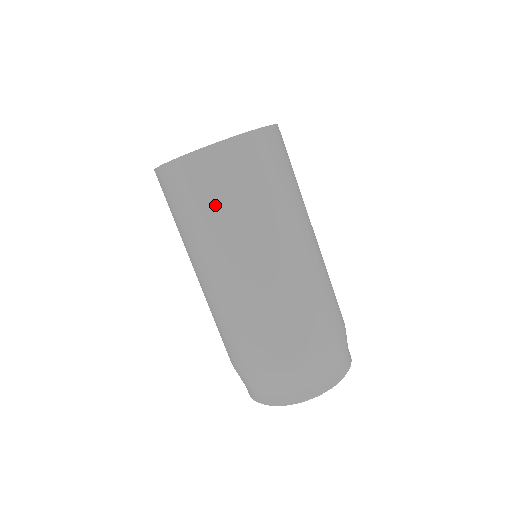
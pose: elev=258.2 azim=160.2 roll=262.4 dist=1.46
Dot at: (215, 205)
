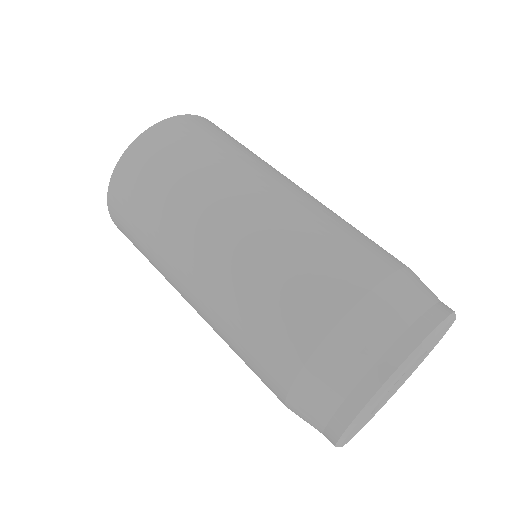
Dot at: (226, 143)
